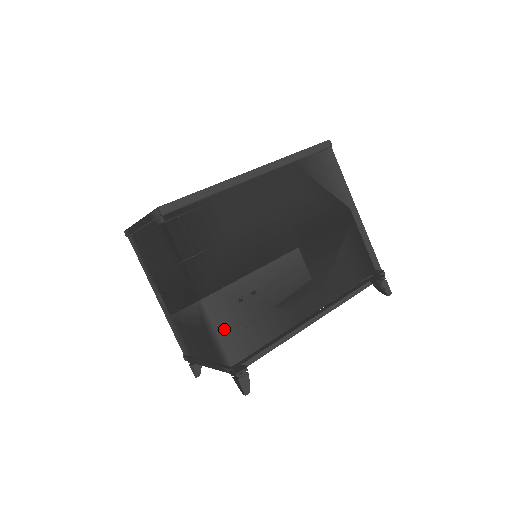
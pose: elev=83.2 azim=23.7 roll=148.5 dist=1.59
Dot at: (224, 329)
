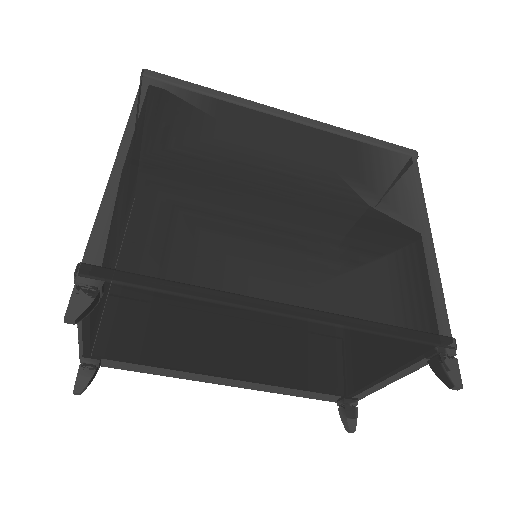
Dot at: (116, 213)
